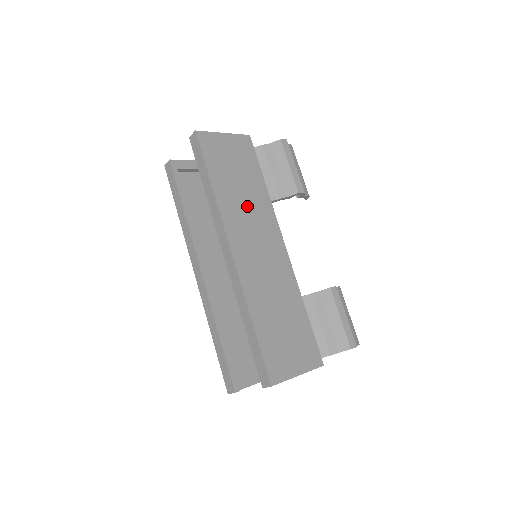
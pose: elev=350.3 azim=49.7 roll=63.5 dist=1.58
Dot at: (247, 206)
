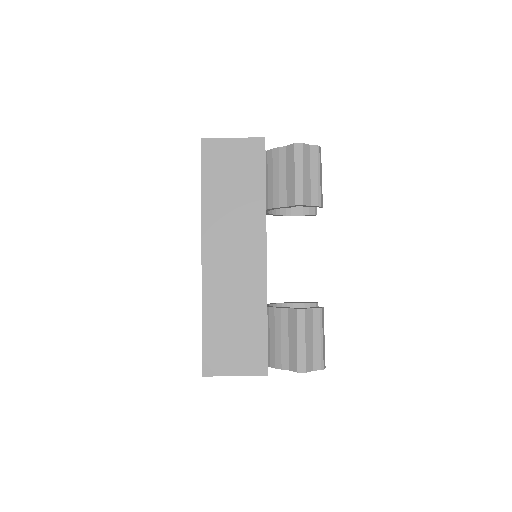
Dot at: (234, 214)
